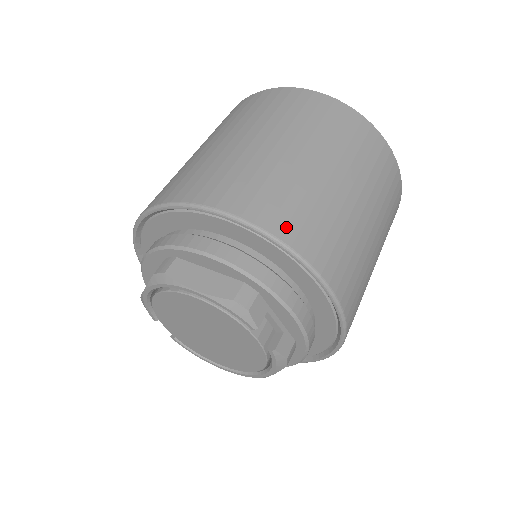
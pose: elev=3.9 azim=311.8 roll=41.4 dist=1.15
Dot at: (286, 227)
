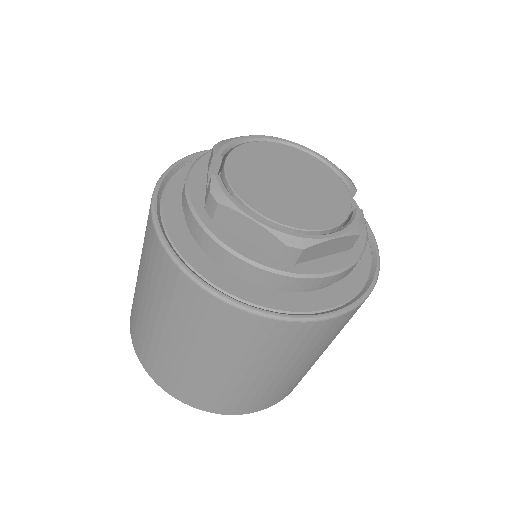
Dot at: occluded
